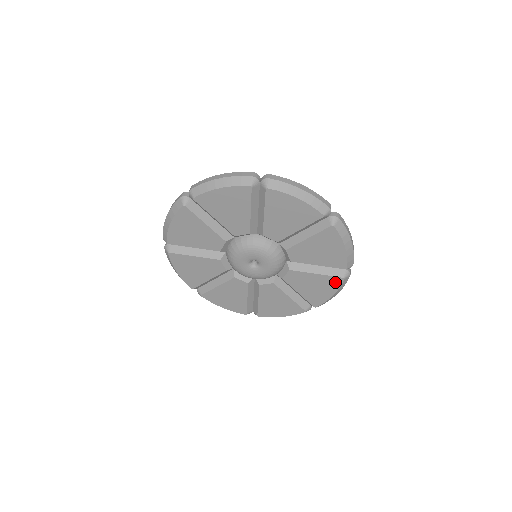
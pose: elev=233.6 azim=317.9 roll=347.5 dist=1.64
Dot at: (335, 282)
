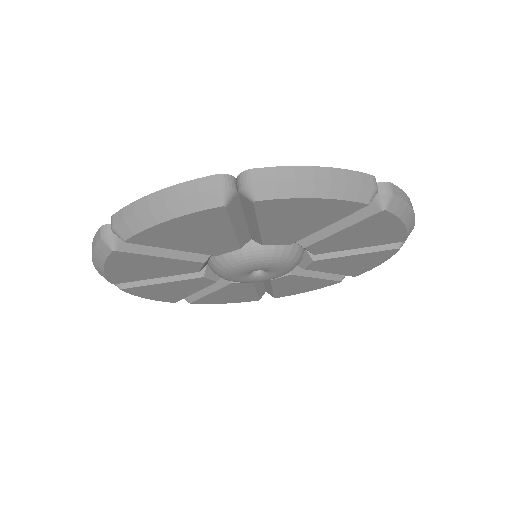
Dot at: (380, 219)
